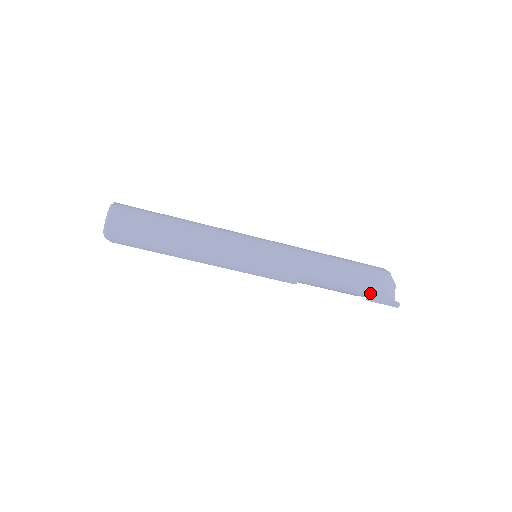
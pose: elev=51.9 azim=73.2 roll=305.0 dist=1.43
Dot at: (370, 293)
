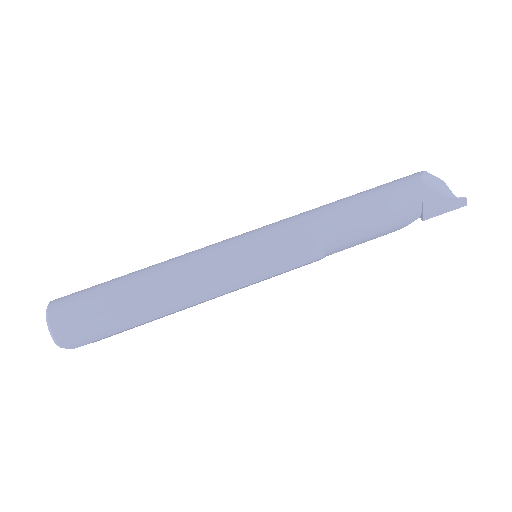
Dot at: (420, 208)
